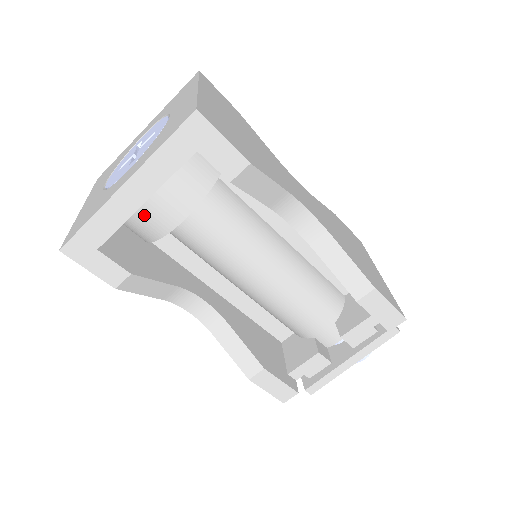
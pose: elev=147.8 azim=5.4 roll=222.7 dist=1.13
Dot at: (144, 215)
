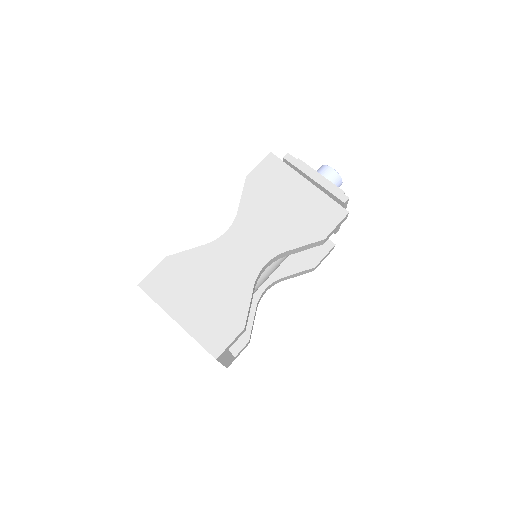
Dot at: occluded
